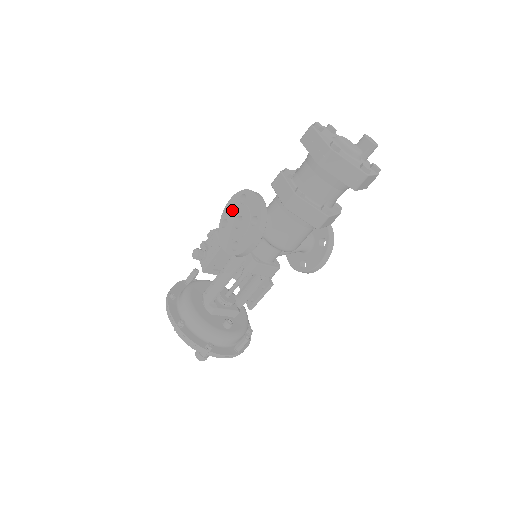
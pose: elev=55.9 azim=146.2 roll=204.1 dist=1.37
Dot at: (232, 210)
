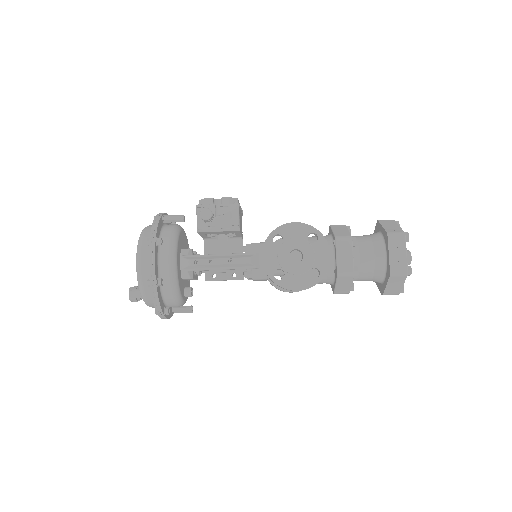
Dot at: (295, 236)
